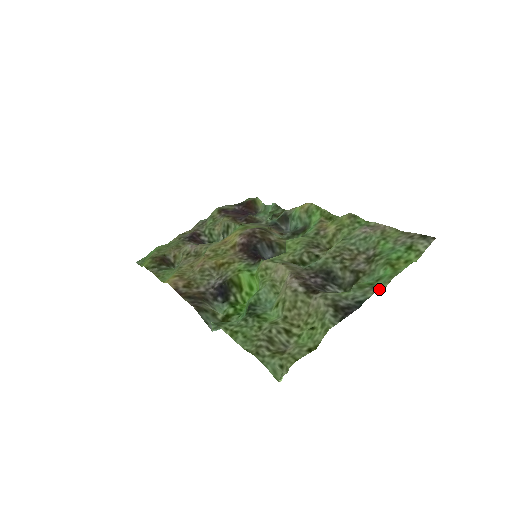
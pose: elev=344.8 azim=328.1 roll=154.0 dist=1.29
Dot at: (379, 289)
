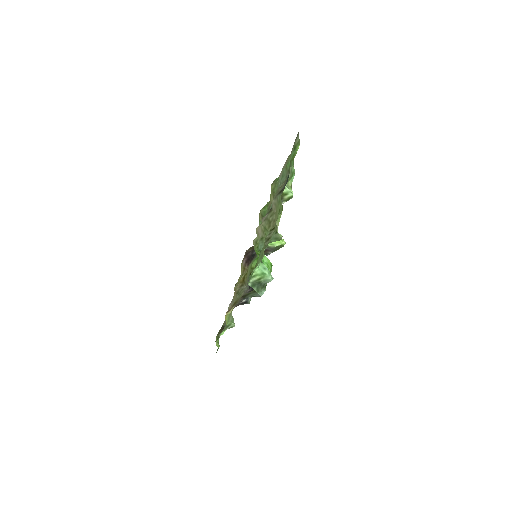
Dot at: (291, 167)
